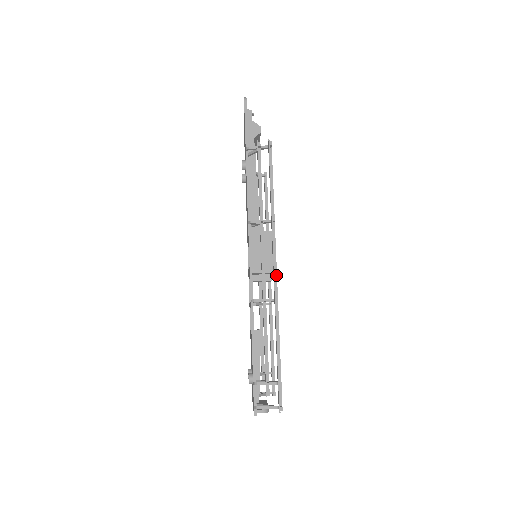
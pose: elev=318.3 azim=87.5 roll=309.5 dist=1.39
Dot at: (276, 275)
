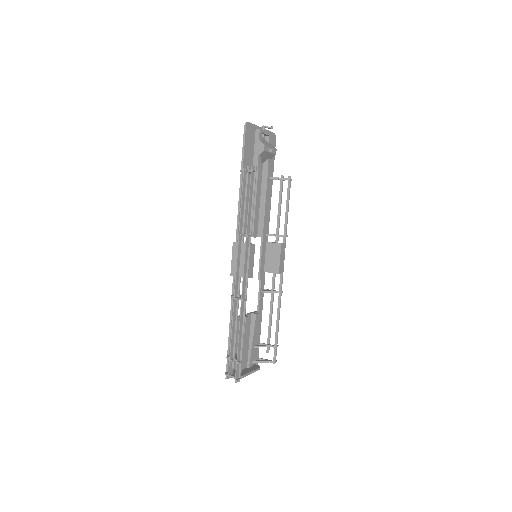
Dot at: (247, 280)
